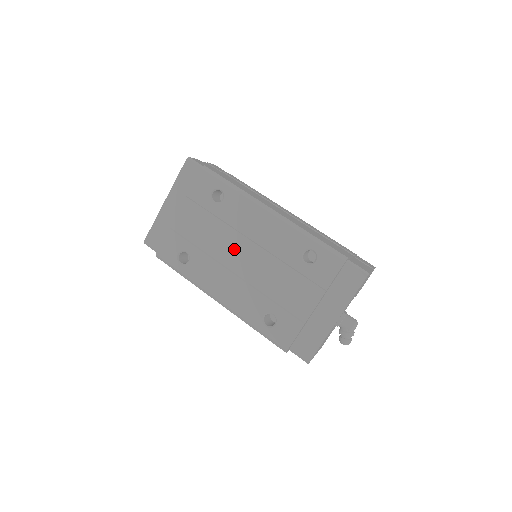
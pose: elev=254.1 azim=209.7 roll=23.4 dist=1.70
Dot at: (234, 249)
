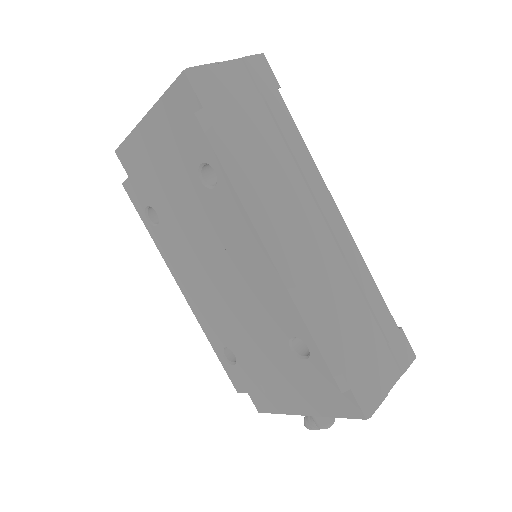
Dot at: (212, 258)
